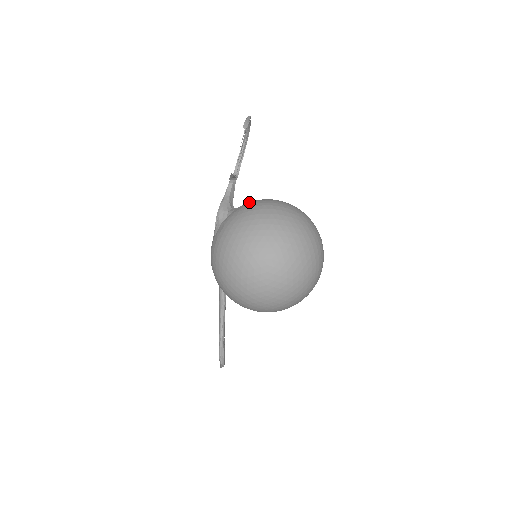
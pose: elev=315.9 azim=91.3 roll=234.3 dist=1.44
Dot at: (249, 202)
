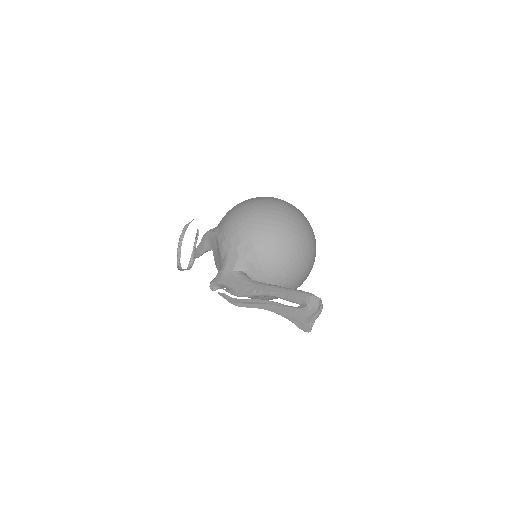
Dot at: occluded
